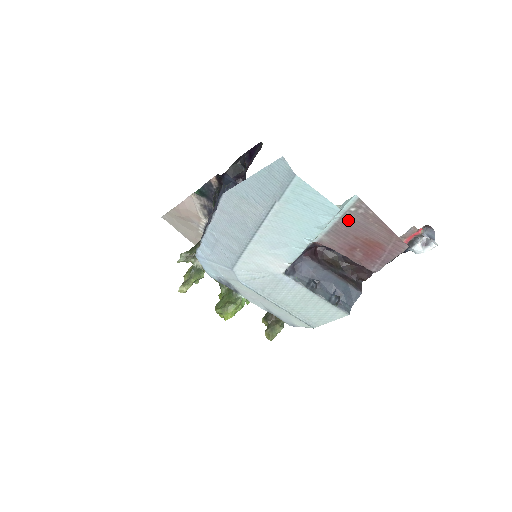
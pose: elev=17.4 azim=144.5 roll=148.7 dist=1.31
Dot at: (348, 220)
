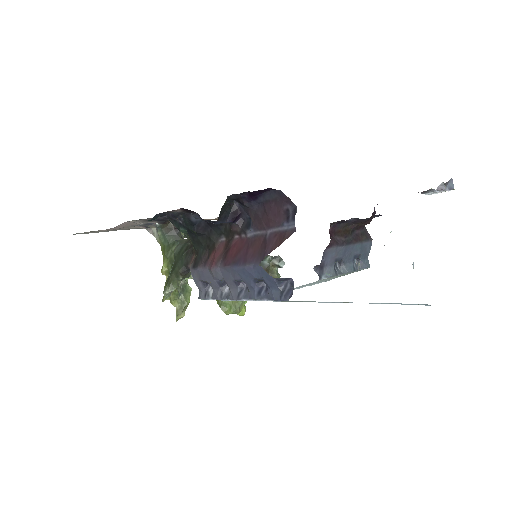
Dot at: occluded
